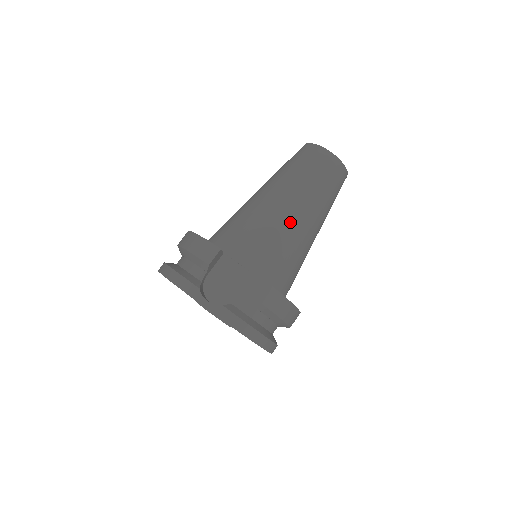
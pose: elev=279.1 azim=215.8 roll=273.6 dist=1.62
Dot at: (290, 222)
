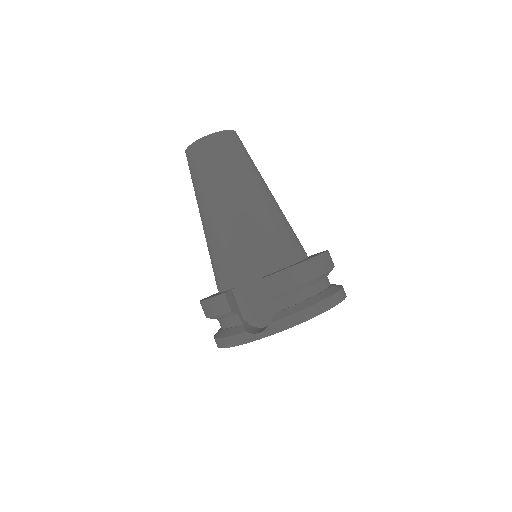
Dot at: (240, 215)
